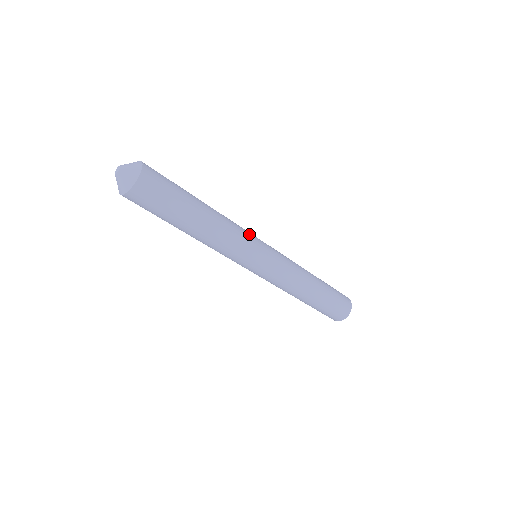
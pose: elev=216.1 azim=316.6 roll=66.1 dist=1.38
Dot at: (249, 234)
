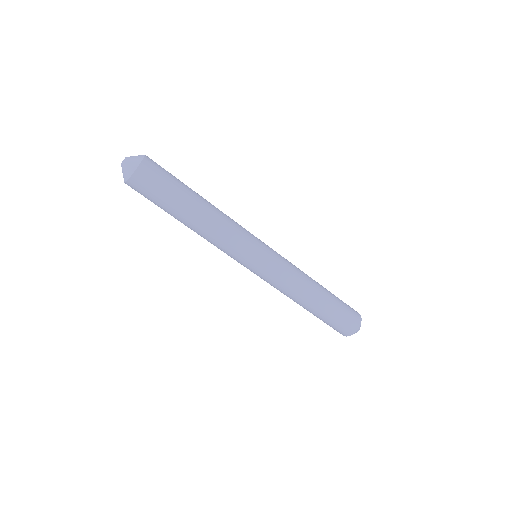
Dot at: (246, 237)
